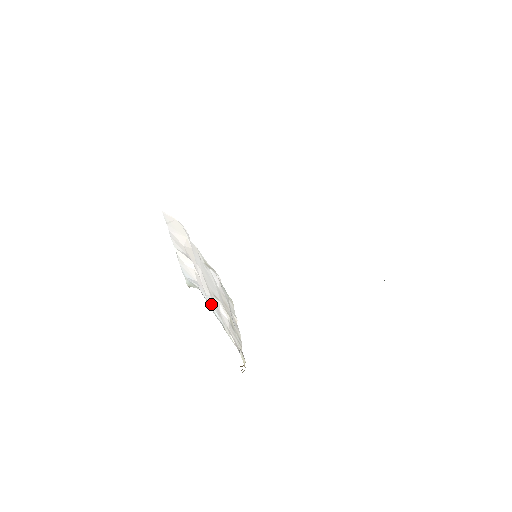
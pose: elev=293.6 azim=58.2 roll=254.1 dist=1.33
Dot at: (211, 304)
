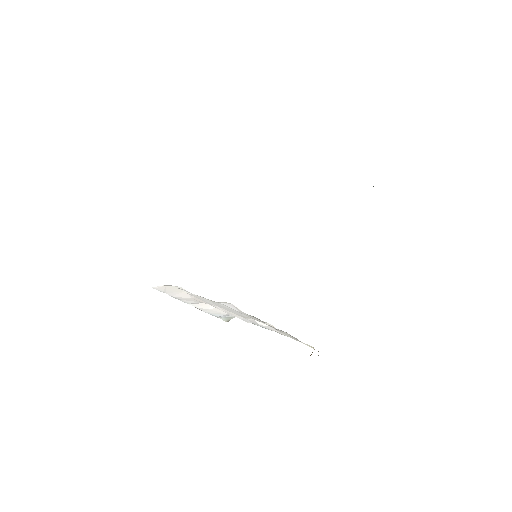
Dot at: occluded
